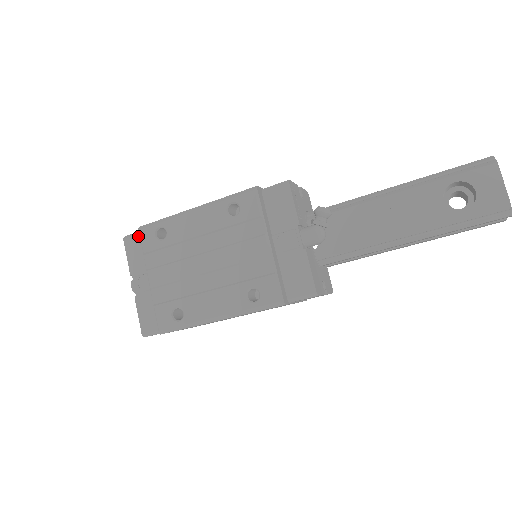
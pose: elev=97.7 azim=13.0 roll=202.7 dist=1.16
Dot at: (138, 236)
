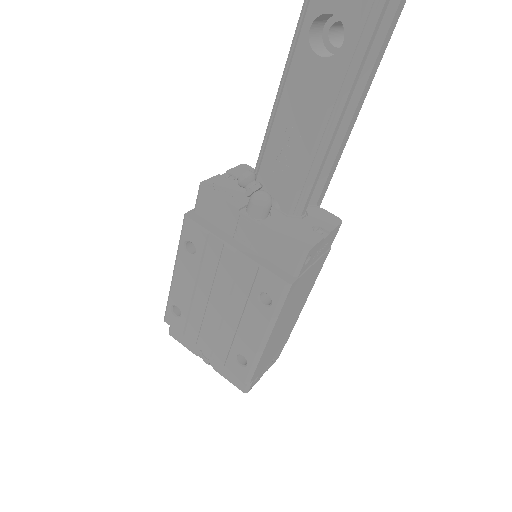
Dot at: occluded
